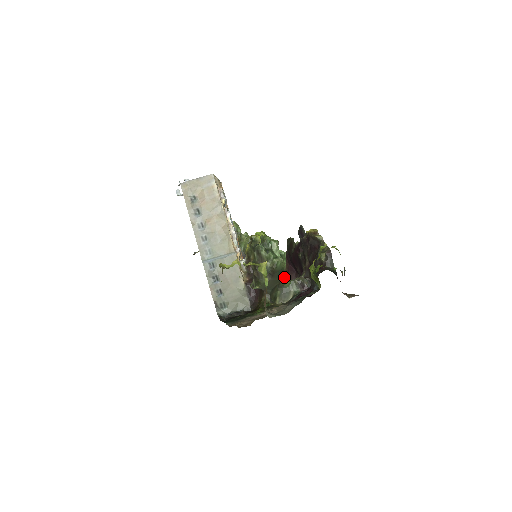
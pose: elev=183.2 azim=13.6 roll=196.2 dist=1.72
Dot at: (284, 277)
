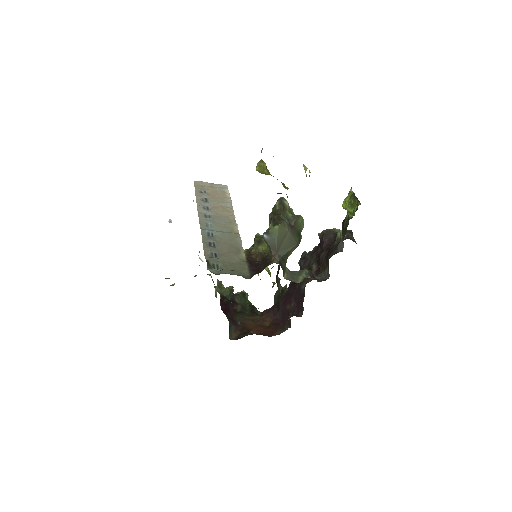
Dot at: (280, 295)
